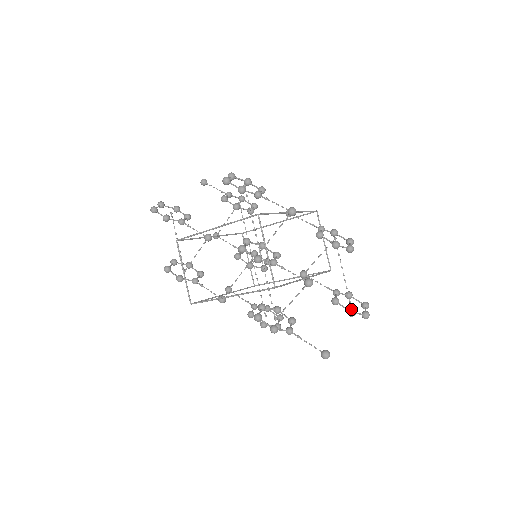
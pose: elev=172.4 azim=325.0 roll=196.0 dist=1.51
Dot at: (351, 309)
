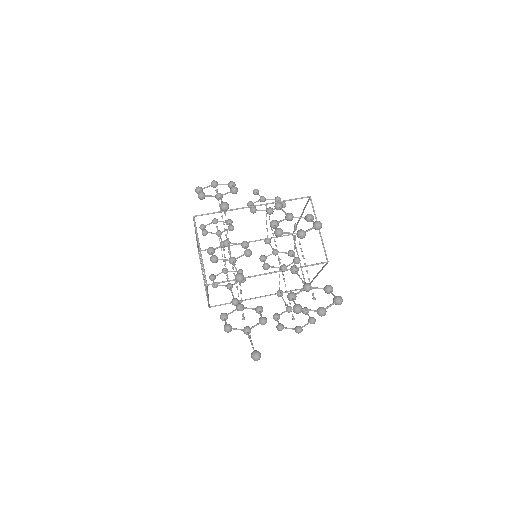
Dot at: occluded
